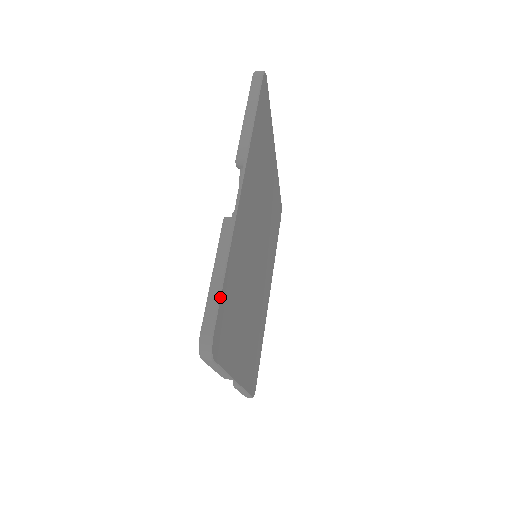
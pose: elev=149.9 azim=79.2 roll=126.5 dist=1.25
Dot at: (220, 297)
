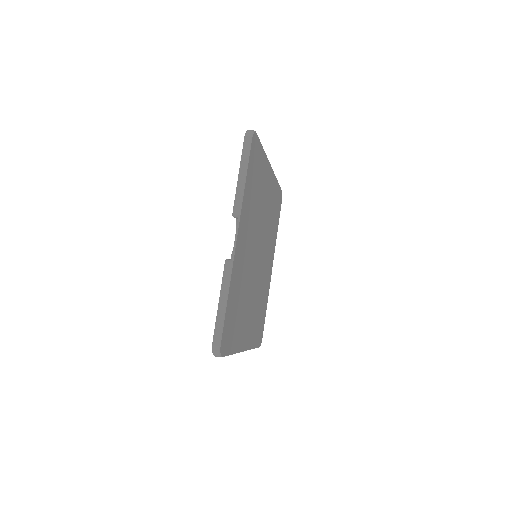
Dot at: (224, 319)
